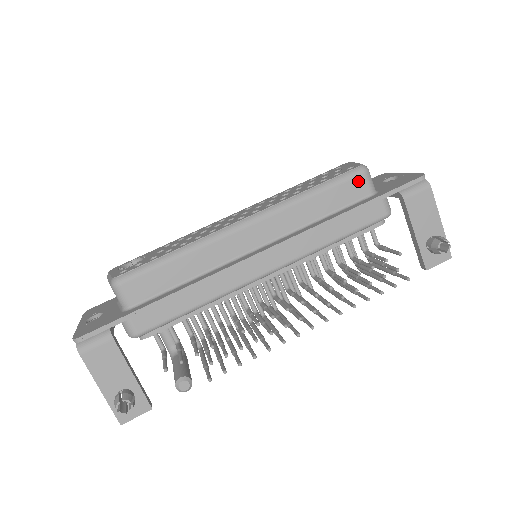
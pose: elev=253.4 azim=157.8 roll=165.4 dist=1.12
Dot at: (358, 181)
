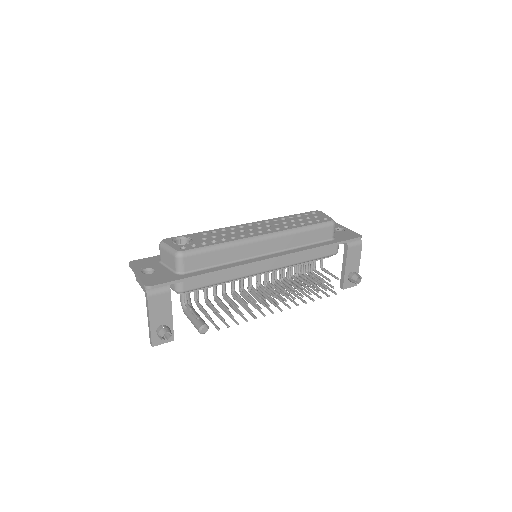
Dot at: (329, 229)
